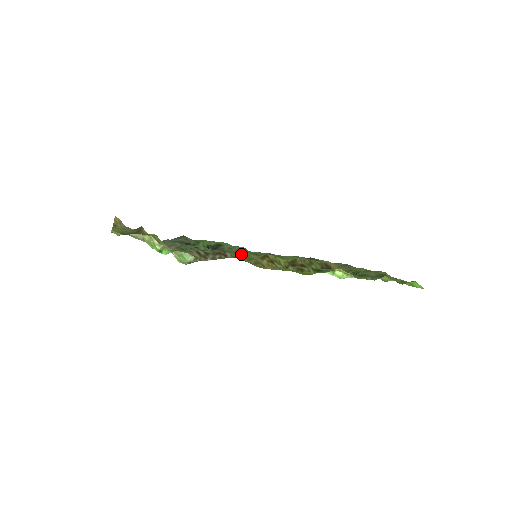
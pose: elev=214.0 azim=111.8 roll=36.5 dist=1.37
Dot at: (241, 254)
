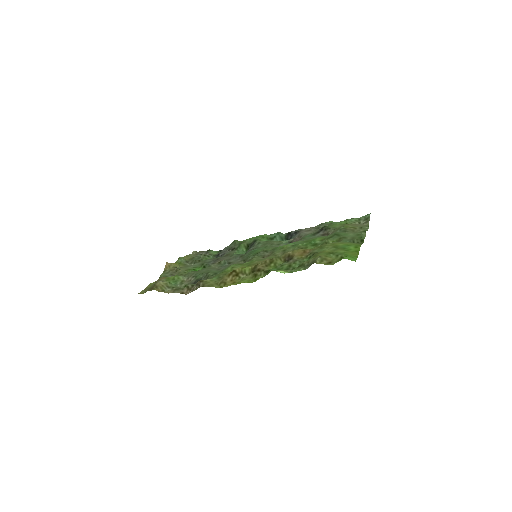
Dot at: (226, 270)
